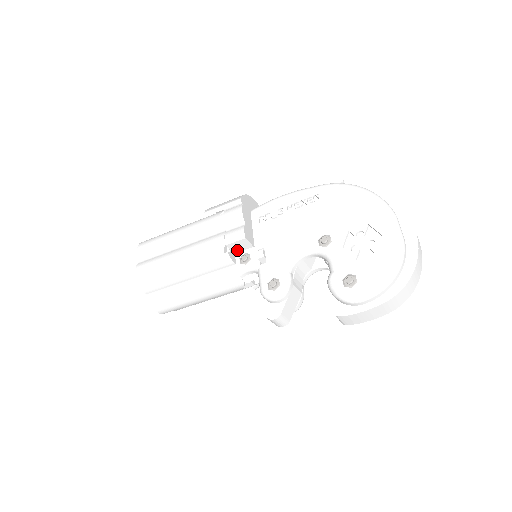
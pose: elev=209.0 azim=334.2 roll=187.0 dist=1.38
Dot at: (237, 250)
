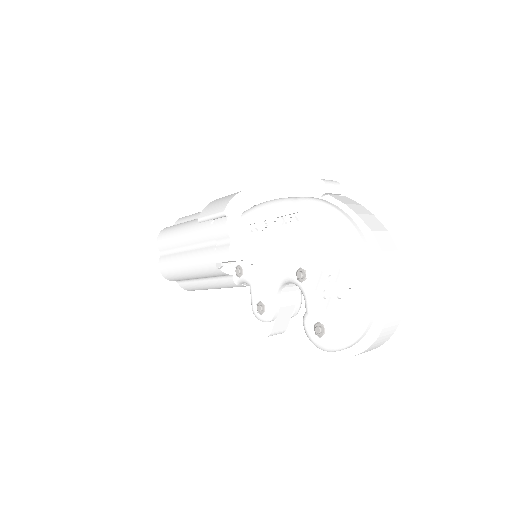
Dot at: (231, 262)
